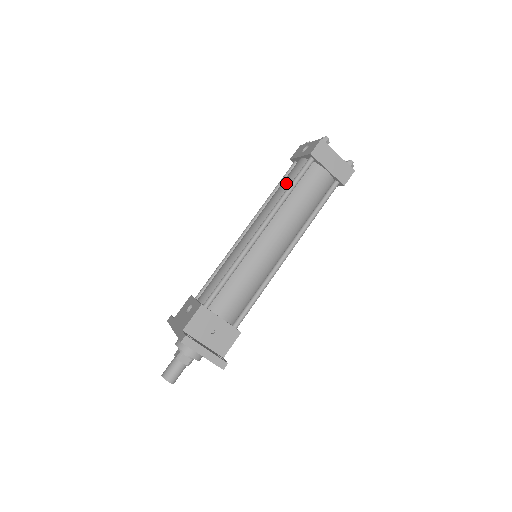
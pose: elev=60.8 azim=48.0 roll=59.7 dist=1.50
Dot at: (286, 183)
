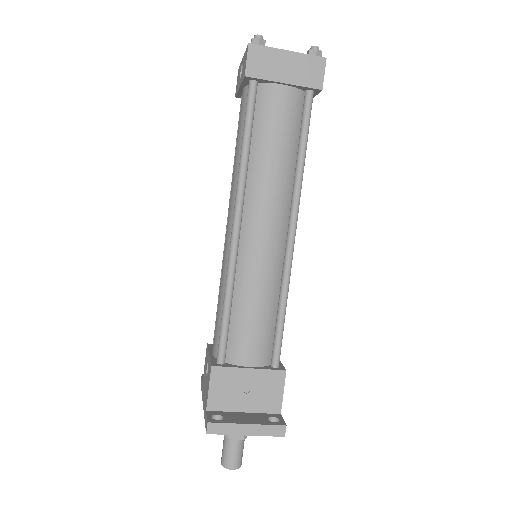
Dot at: (239, 137)
